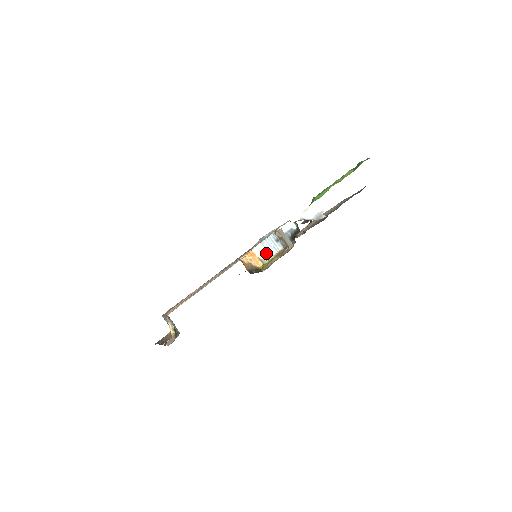
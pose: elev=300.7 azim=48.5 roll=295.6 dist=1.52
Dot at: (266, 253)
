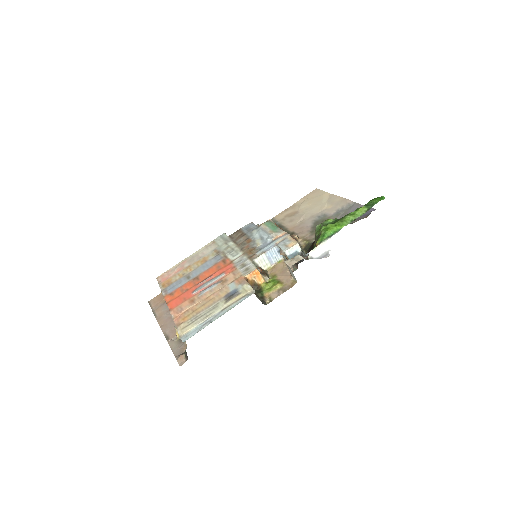
Dot at: (267, 262)
